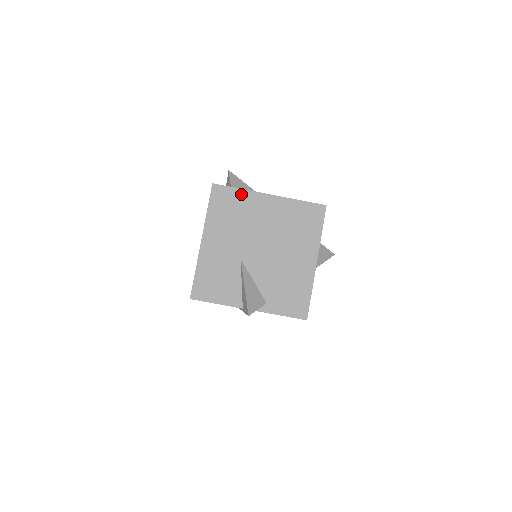
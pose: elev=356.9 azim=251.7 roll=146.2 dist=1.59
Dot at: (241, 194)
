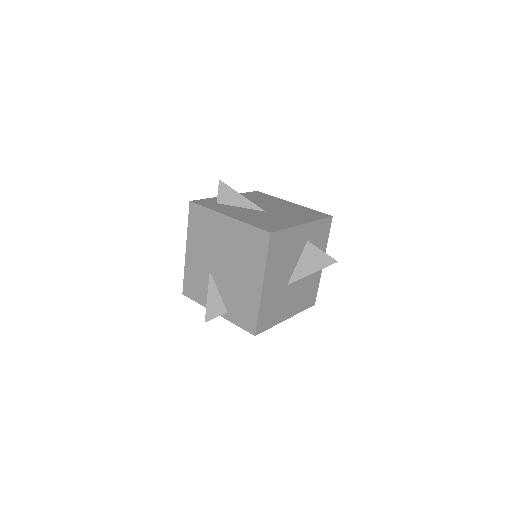
Dot at: (208, 213)
